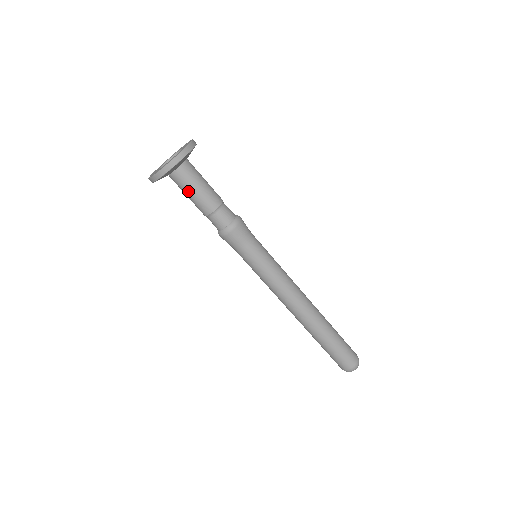
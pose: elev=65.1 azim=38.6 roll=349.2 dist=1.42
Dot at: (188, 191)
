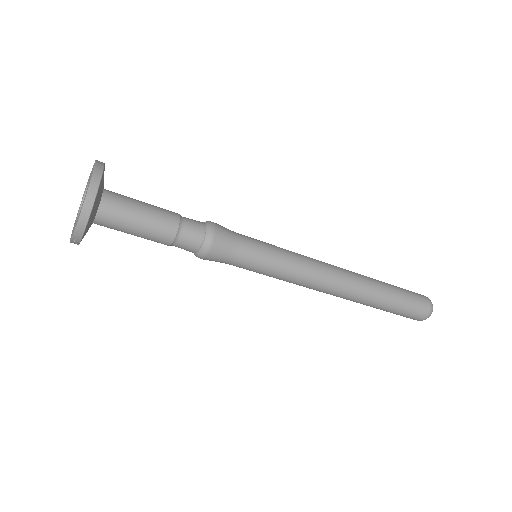
Dot at: (132, 223)
